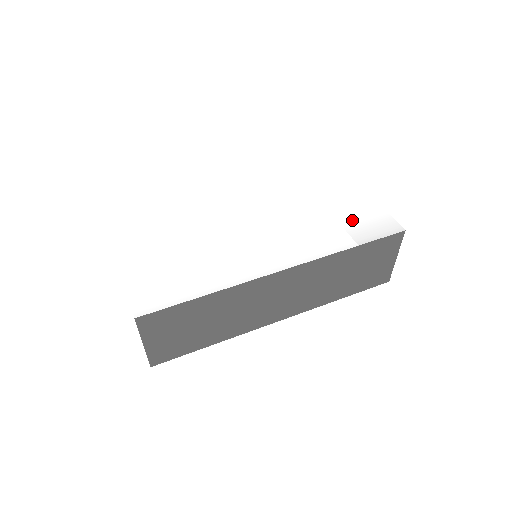
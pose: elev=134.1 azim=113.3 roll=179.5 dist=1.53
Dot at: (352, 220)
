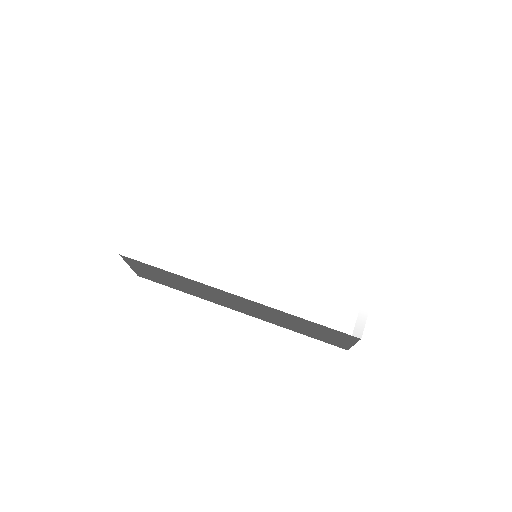
Dot at: (332, 295)
